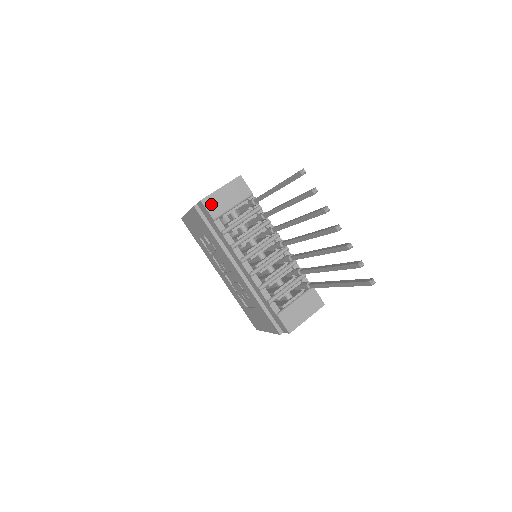
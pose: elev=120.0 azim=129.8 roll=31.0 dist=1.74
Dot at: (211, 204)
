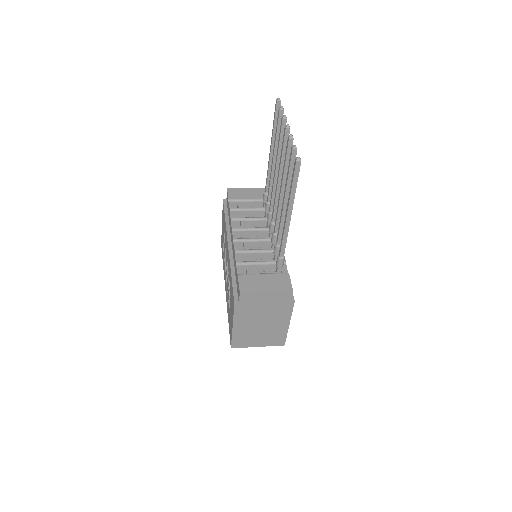
Dot at: (234, 192)
